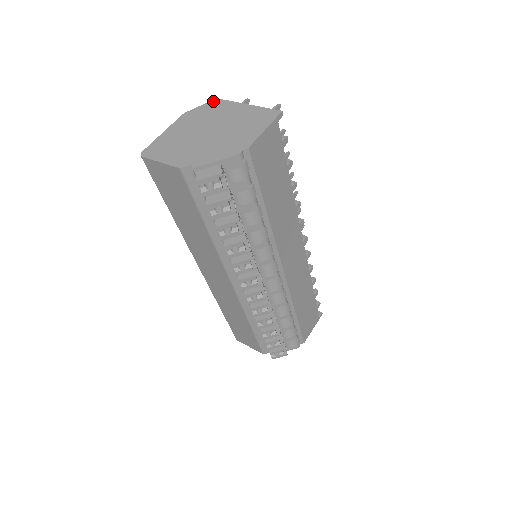
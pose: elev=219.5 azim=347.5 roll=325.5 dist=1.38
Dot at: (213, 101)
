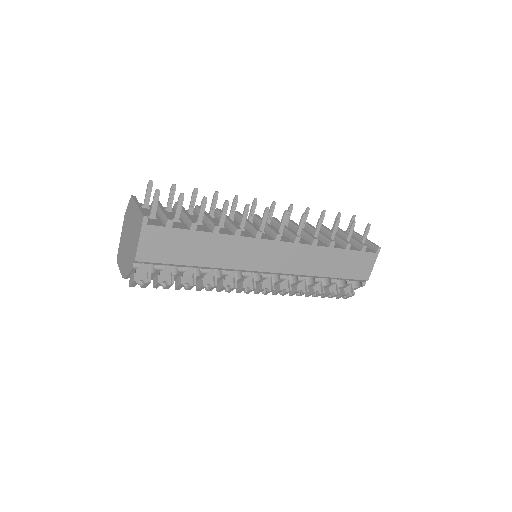
Dot at: (130, 199)
